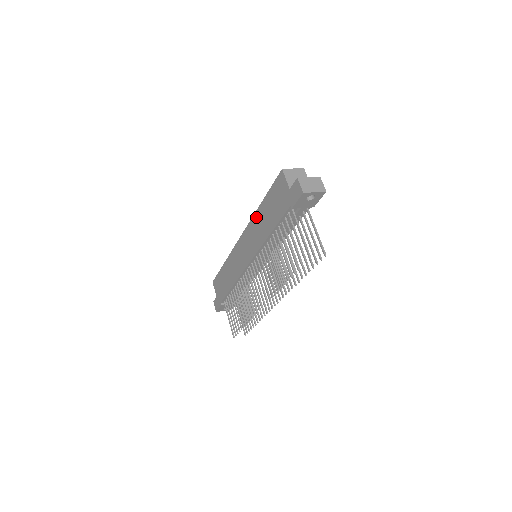
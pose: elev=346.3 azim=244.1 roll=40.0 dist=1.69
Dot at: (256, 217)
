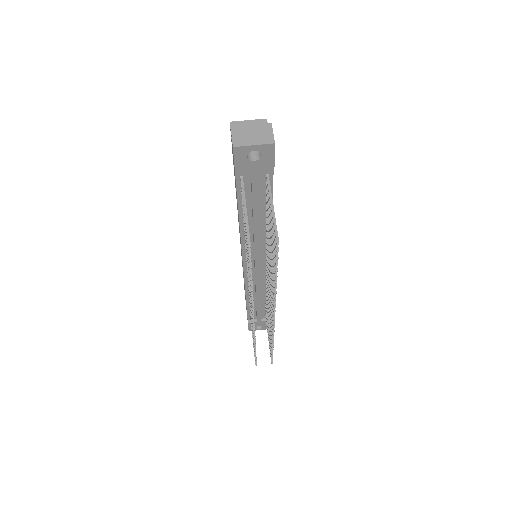
Dot at: occluded
